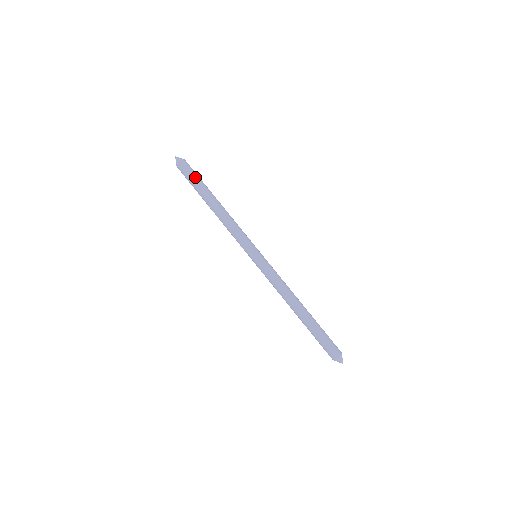
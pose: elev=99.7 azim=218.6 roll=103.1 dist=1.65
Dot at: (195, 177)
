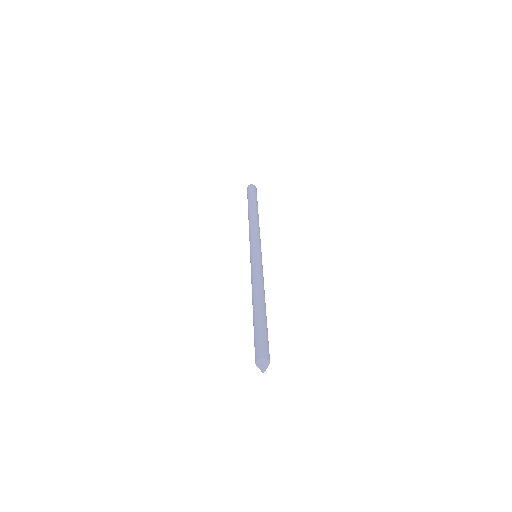
Dot at: (249, 196)
